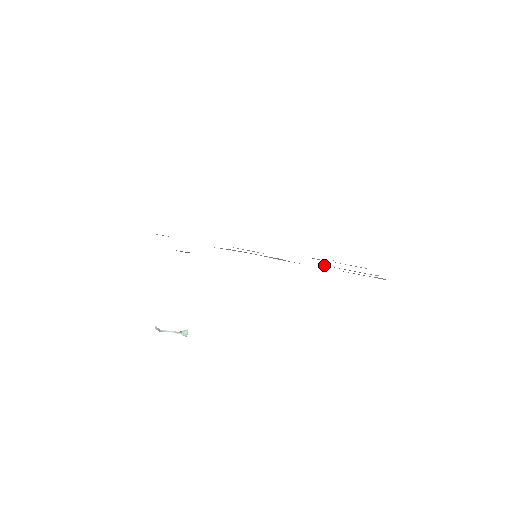
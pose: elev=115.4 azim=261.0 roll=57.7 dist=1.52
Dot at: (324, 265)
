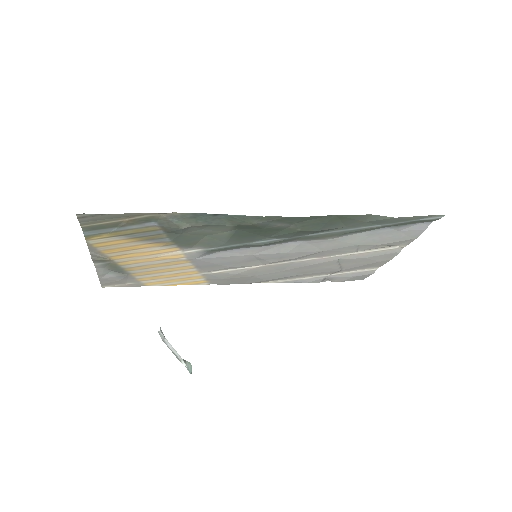
Dot at: (335, 258)
